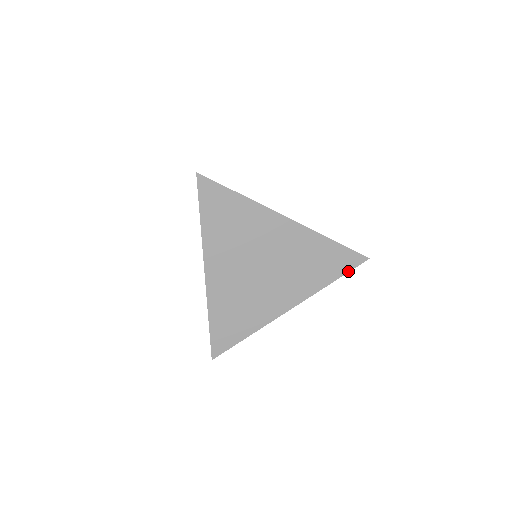
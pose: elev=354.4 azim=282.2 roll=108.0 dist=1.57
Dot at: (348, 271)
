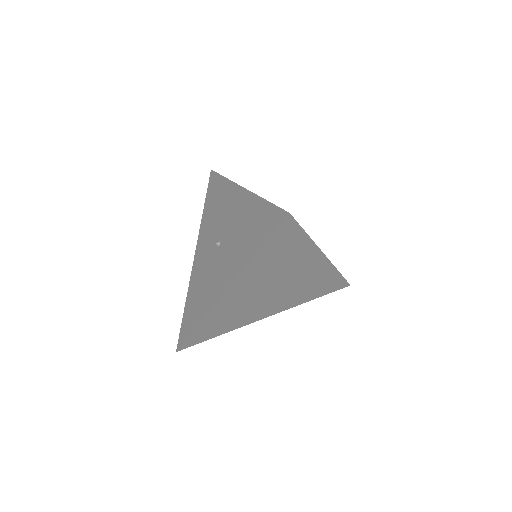
Dot at: (344, 278)
